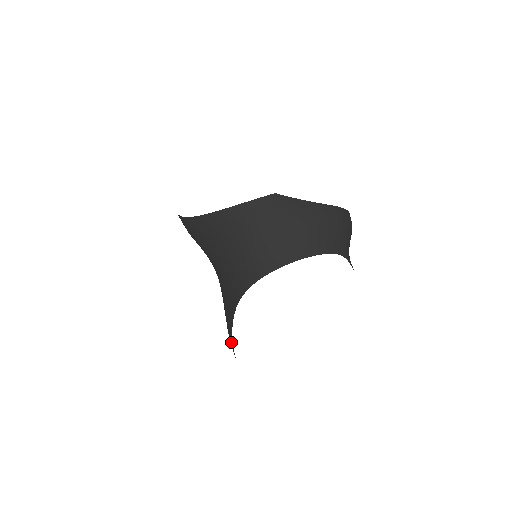
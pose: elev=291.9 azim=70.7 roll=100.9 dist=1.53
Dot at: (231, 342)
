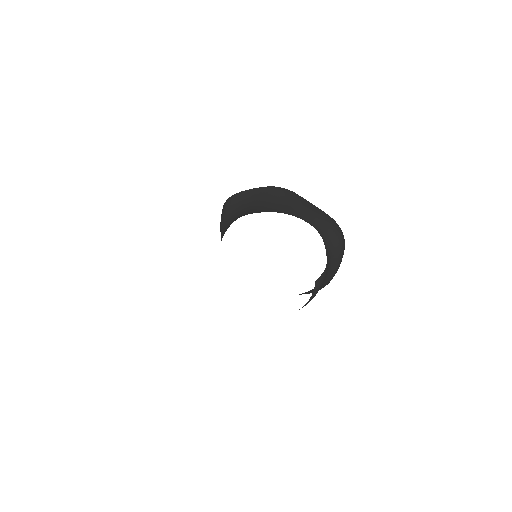
Dot at: occluded
